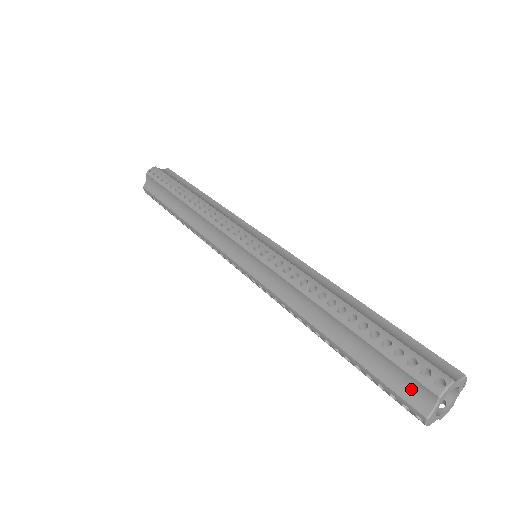
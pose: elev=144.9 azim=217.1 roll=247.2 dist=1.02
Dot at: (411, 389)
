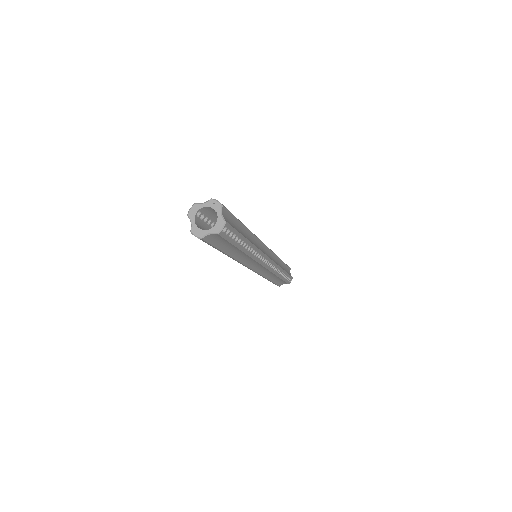
Dot at: occluded
